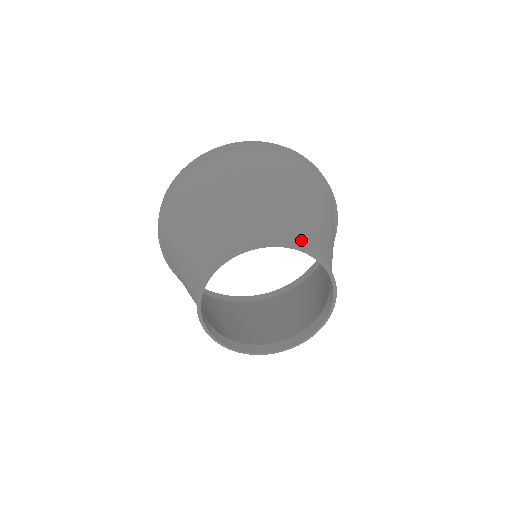
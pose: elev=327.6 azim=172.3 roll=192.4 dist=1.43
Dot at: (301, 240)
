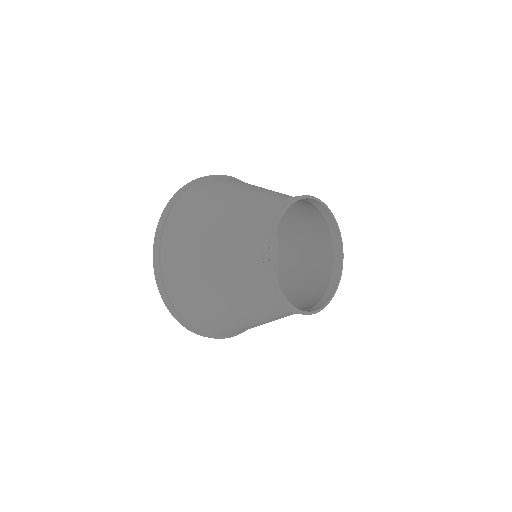
Dot at: (329, 240)
